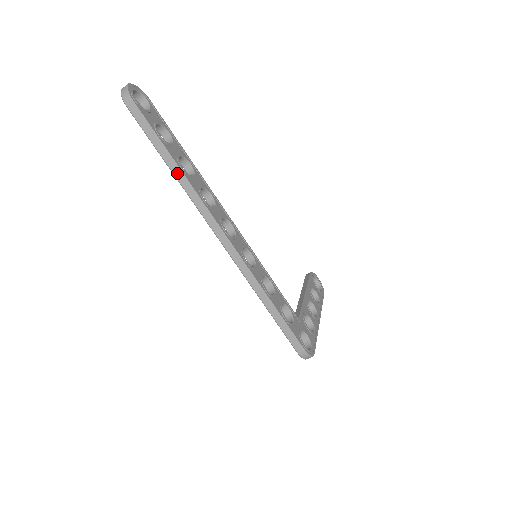
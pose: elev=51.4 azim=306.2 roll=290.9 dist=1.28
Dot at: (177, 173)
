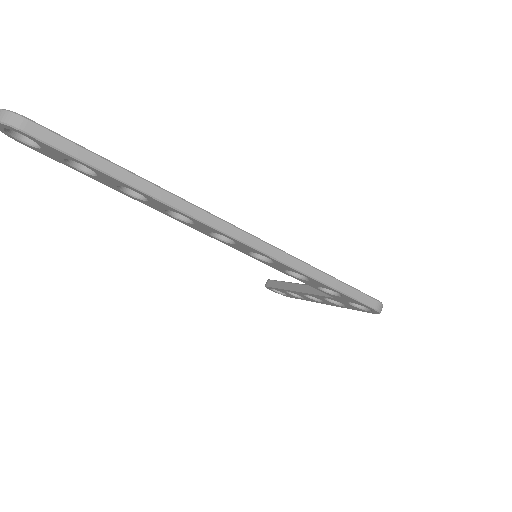
Dot at: (143, 185)
